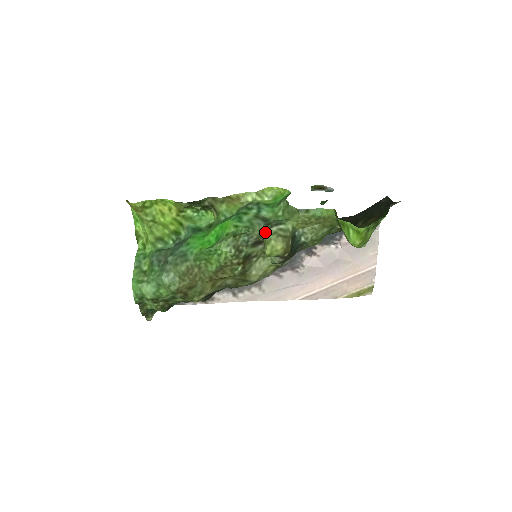
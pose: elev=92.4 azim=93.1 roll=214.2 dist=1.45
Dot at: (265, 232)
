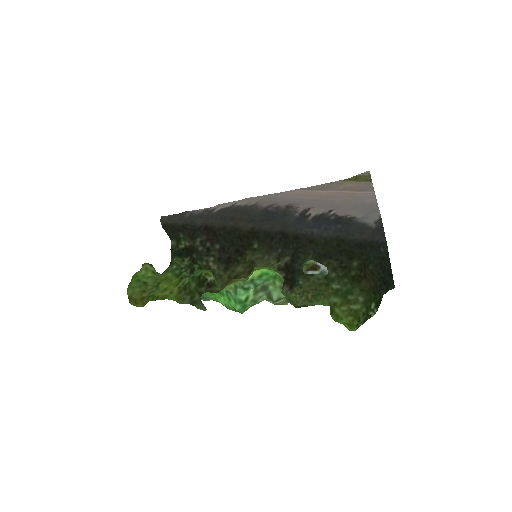
Dot at: occluded
